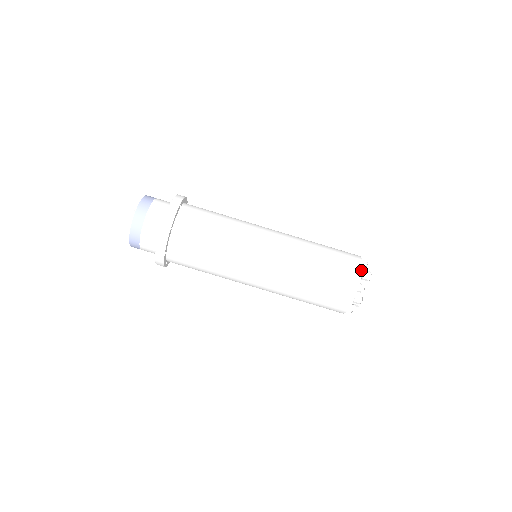
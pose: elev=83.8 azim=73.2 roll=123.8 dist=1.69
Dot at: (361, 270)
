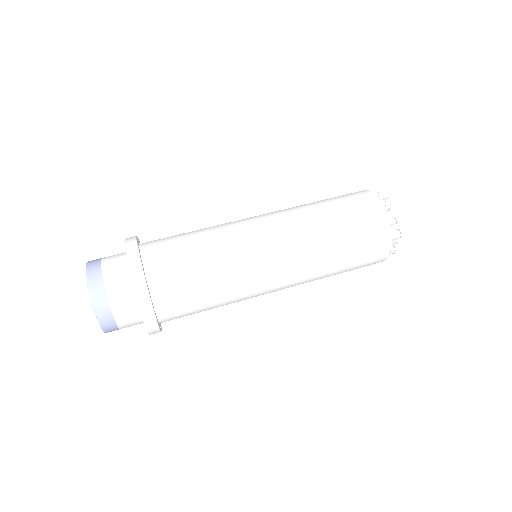
Dot at: (379, 201)
